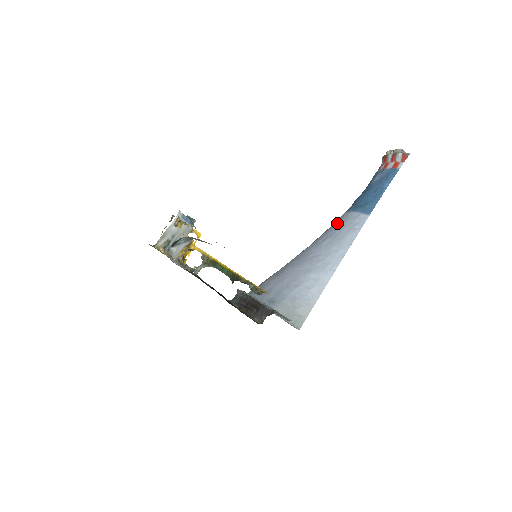
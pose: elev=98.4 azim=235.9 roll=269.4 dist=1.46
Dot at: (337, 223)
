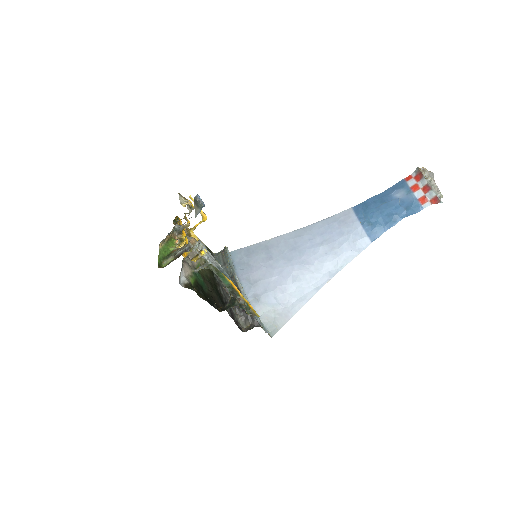
Dot at: (340, 225)
